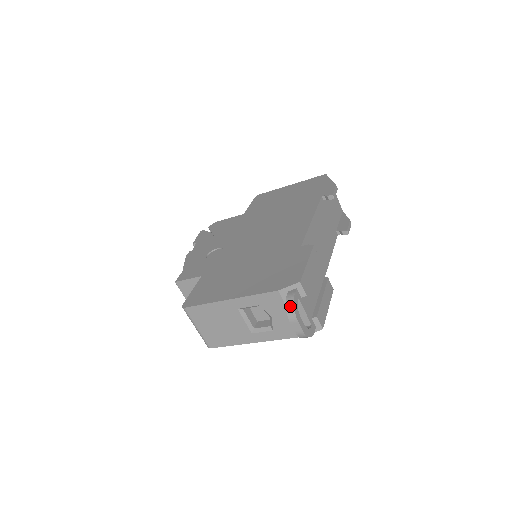
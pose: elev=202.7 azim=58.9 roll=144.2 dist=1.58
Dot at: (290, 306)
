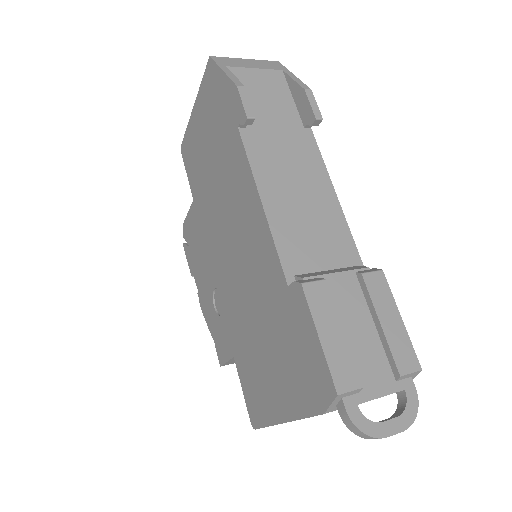
Dot at: (358, 433)
